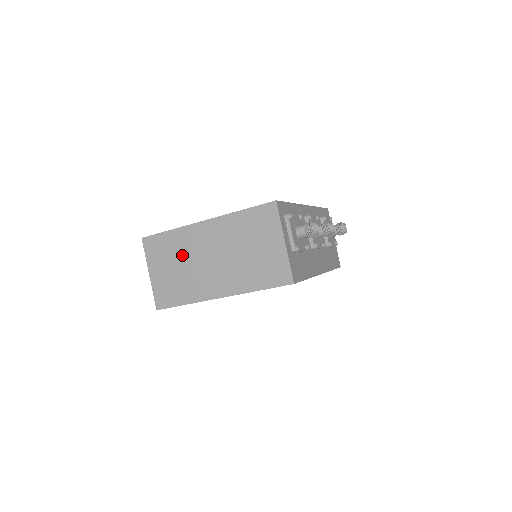
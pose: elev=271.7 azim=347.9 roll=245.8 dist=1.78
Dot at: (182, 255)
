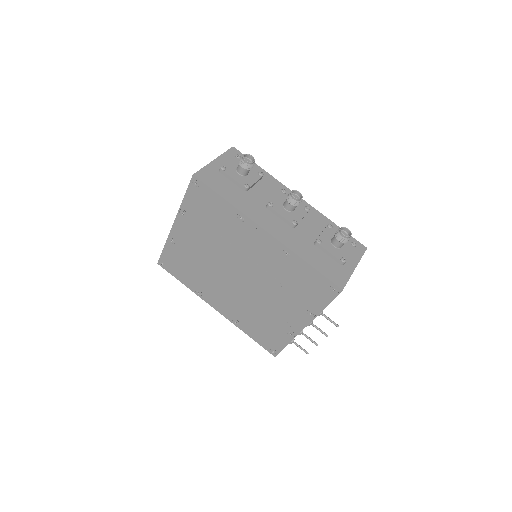
Dot at: occluded
